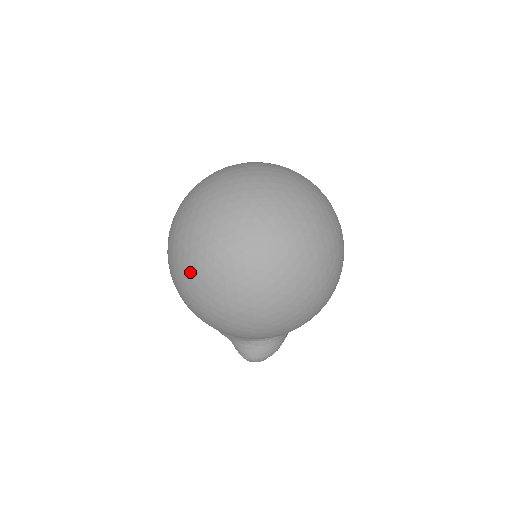
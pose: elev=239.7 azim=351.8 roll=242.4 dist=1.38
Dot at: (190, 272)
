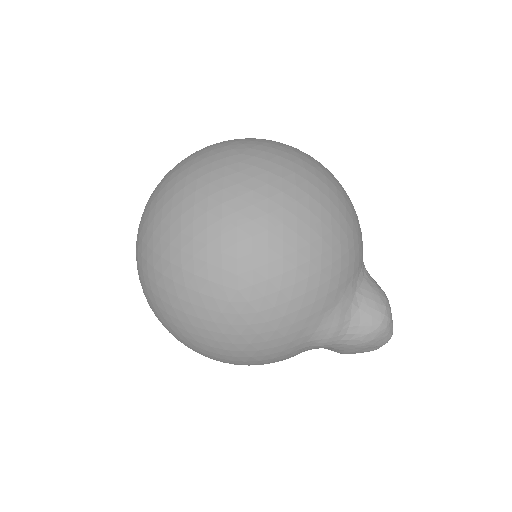
Dot at: (225, 239)
